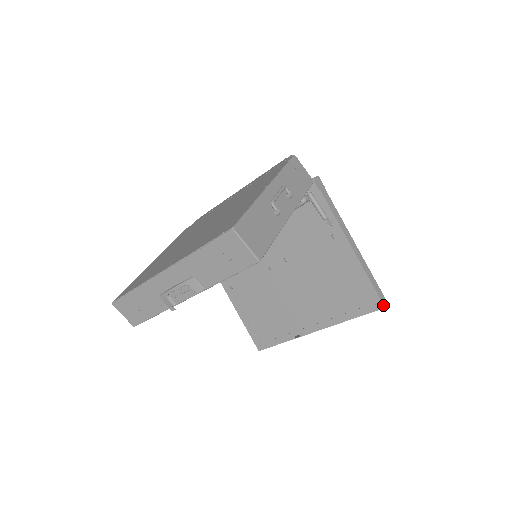
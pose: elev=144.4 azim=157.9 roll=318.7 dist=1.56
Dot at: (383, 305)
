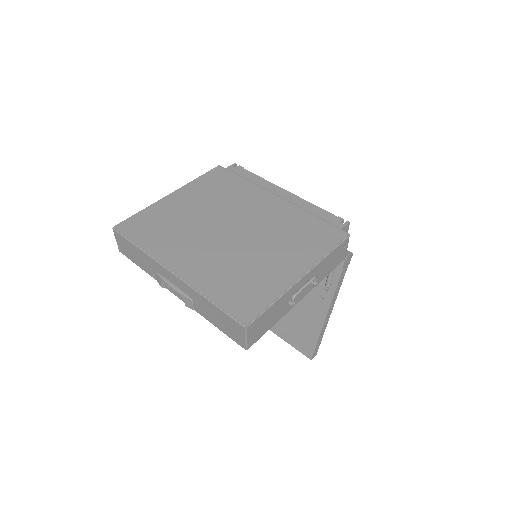
Dot at: (311, 358)
